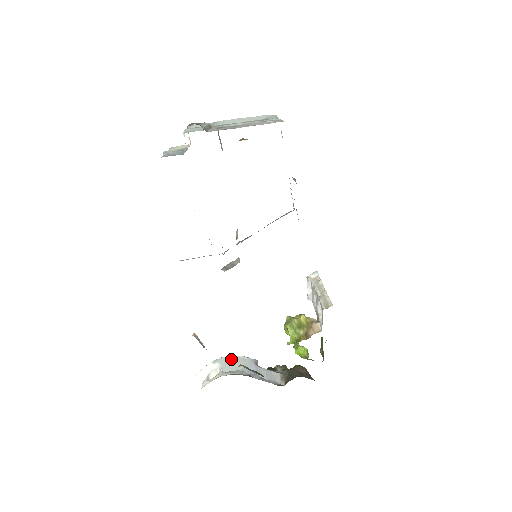
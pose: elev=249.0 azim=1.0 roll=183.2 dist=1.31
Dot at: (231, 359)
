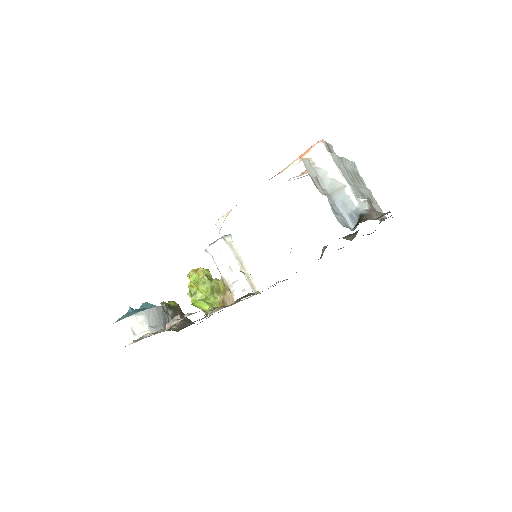
Dot at: (154, 311)
